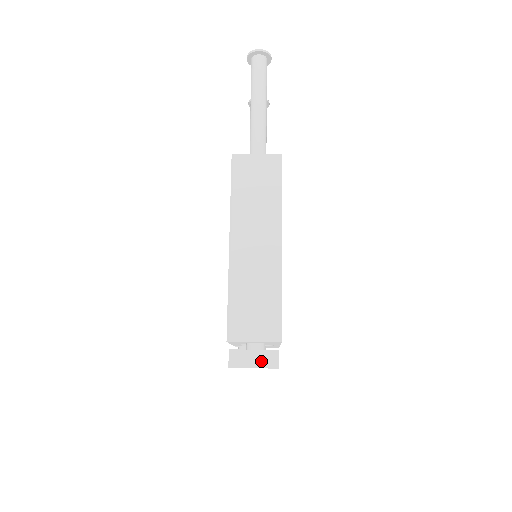
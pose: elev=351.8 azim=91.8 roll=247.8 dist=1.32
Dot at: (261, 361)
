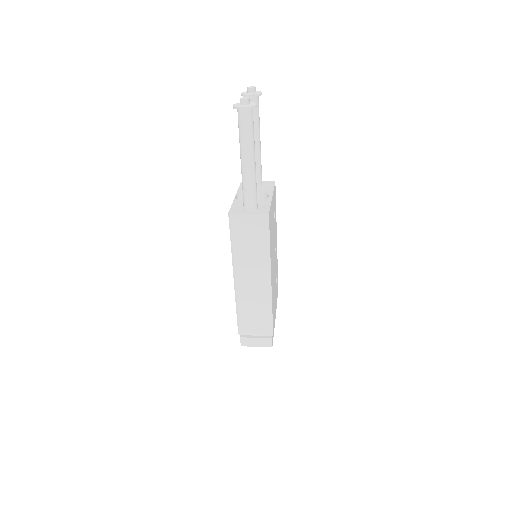
Dot at: (261, 343)
